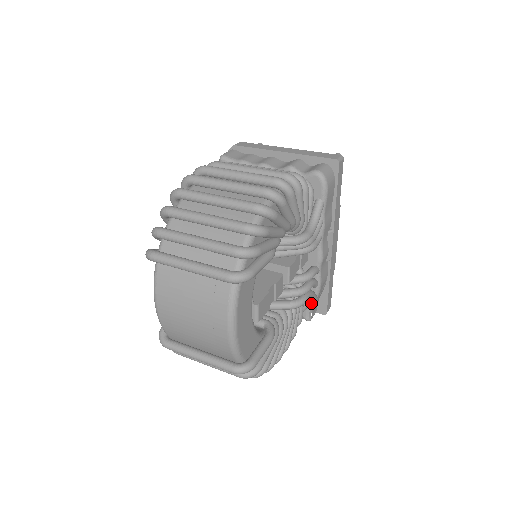
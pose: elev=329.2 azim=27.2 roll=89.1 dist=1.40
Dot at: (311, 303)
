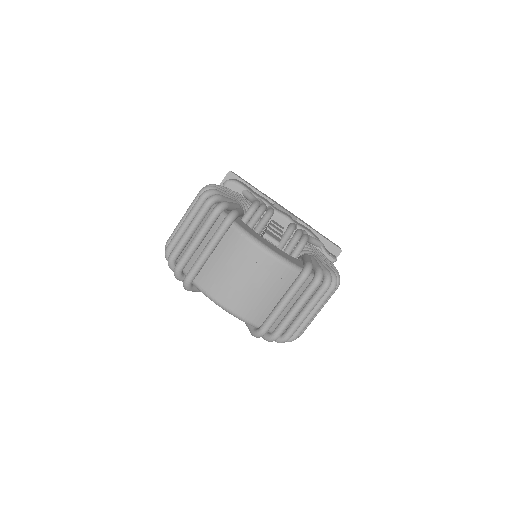
Dot at: (321, 249)
